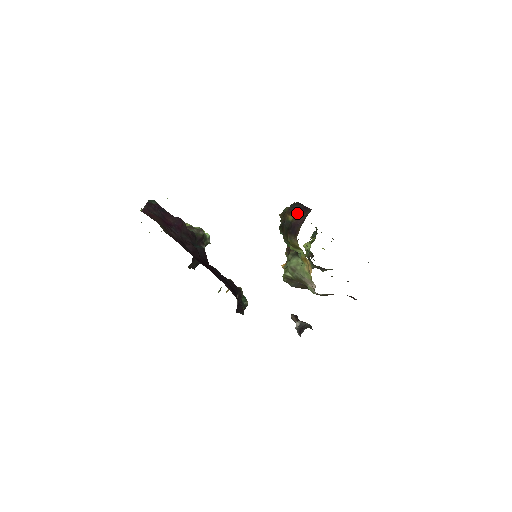
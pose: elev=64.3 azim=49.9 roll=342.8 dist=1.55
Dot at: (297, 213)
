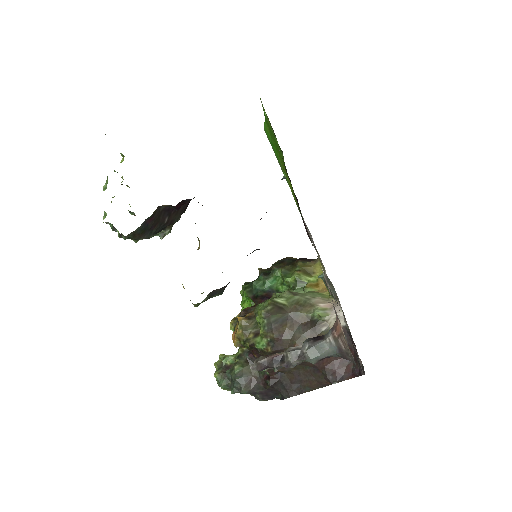
Dot at: occluded
